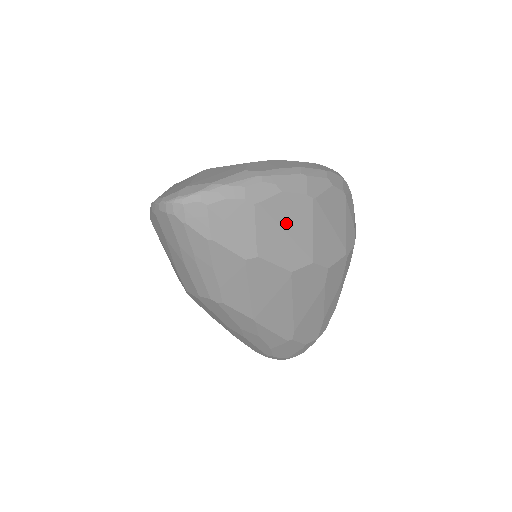
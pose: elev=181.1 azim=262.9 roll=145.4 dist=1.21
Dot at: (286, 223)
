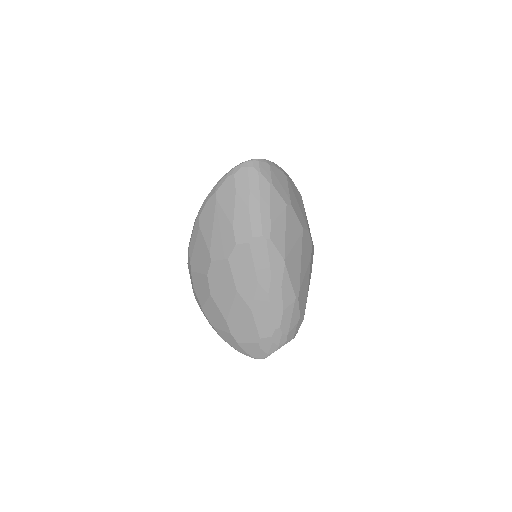
Dot at: (297, 198)
